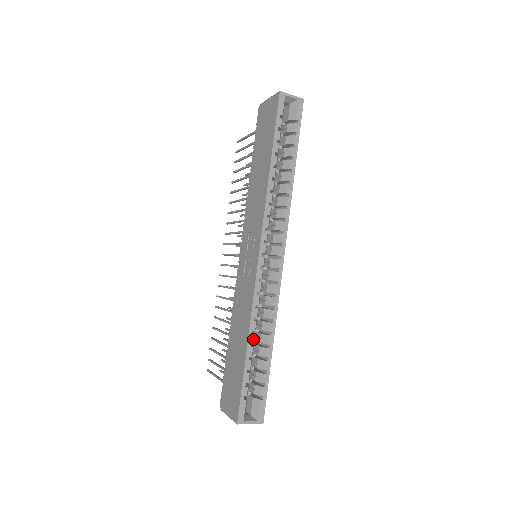
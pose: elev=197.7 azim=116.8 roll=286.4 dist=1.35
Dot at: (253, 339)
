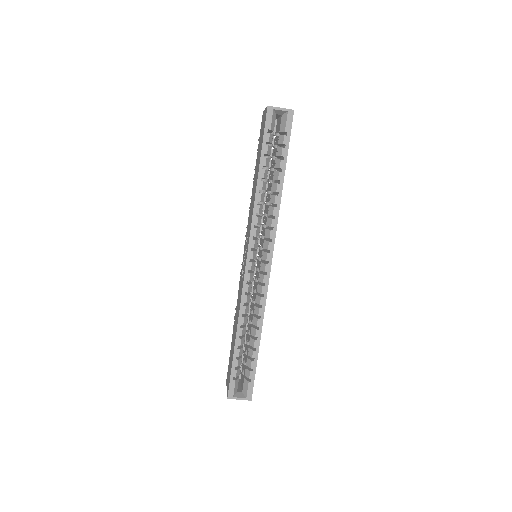
Dot at: (241, 332)
